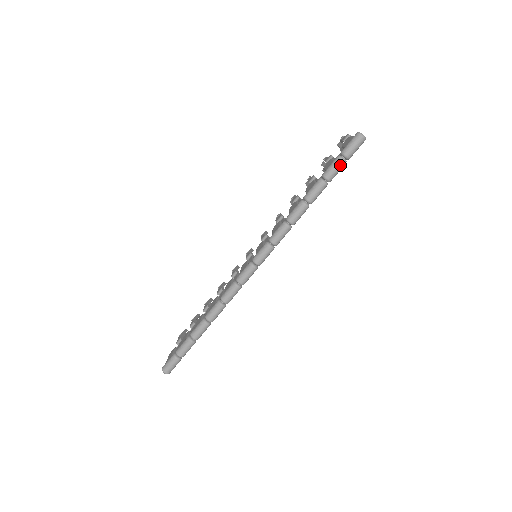
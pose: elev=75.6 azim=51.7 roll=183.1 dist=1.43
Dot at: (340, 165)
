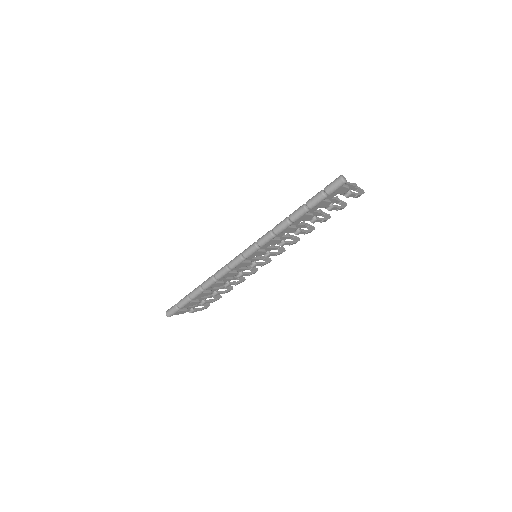
Dot at: (319, 197)
